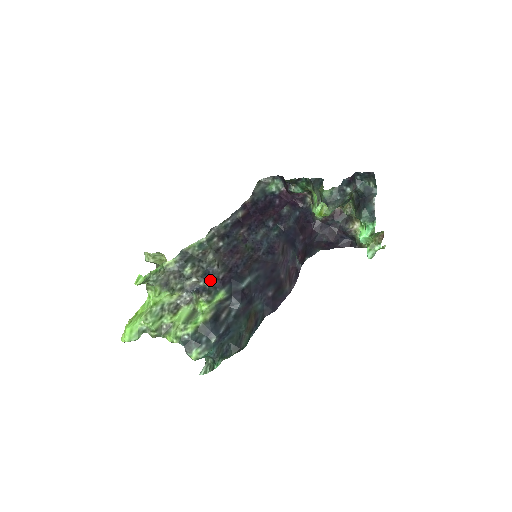
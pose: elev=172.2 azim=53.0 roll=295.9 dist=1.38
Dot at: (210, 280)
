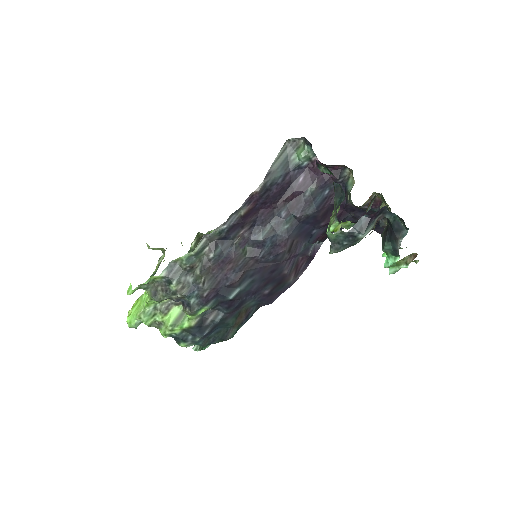
Dot at: (194, 297)
